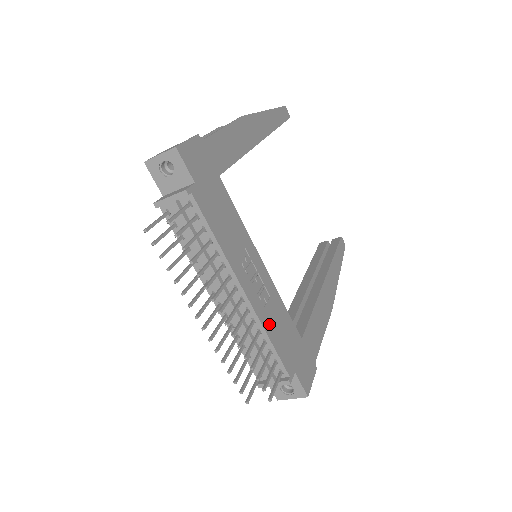
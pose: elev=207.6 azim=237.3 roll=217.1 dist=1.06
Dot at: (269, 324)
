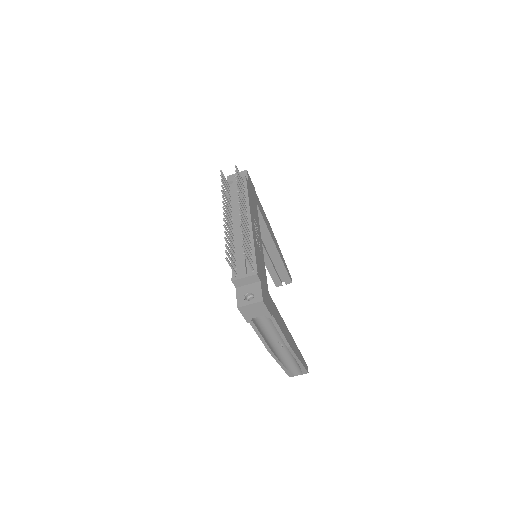
Dot at: (256, 248)
